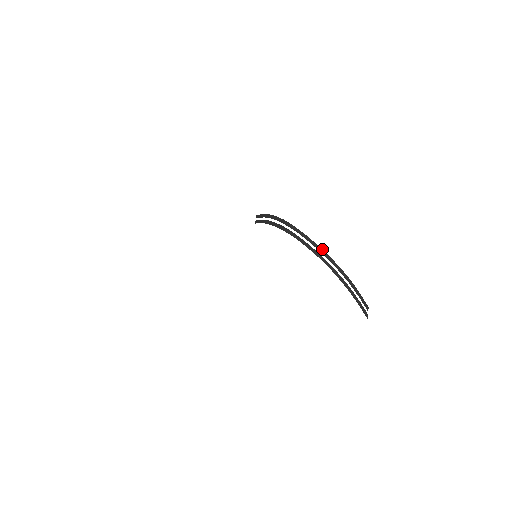
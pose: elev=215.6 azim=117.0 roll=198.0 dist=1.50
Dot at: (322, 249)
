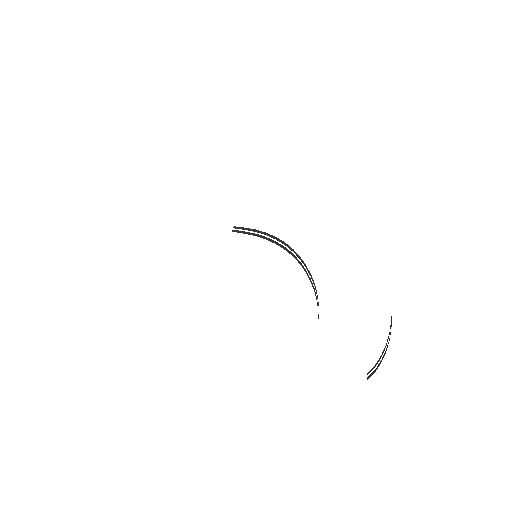
Dot at: occluded
